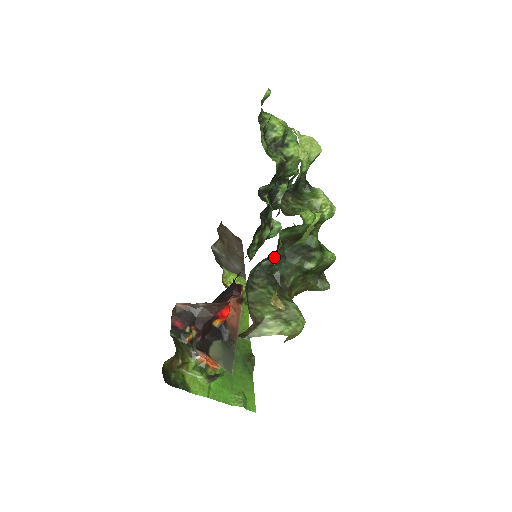
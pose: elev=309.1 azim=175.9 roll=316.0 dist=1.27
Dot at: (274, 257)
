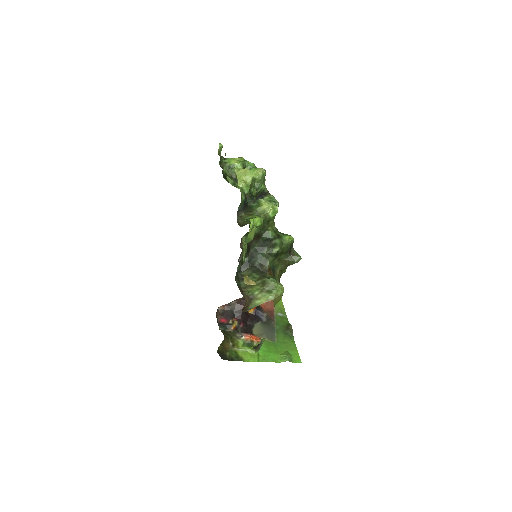
Dot at: (249, 254)
